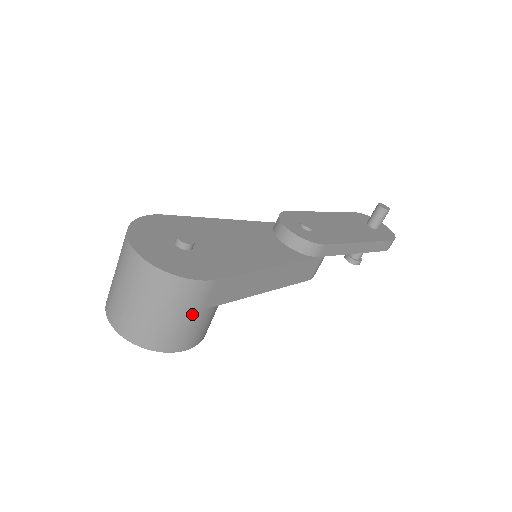
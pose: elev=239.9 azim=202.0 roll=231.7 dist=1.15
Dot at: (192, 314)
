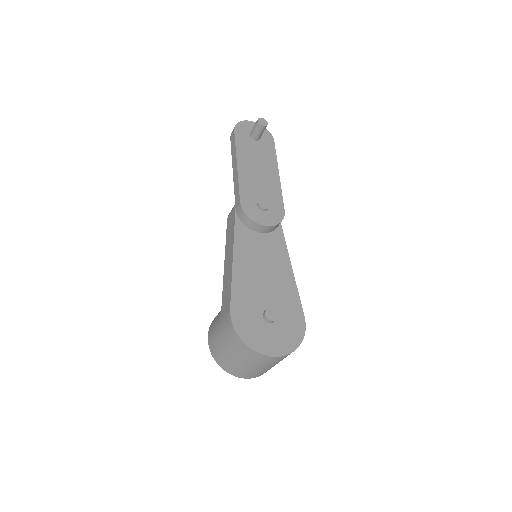
Dot at: occluded
